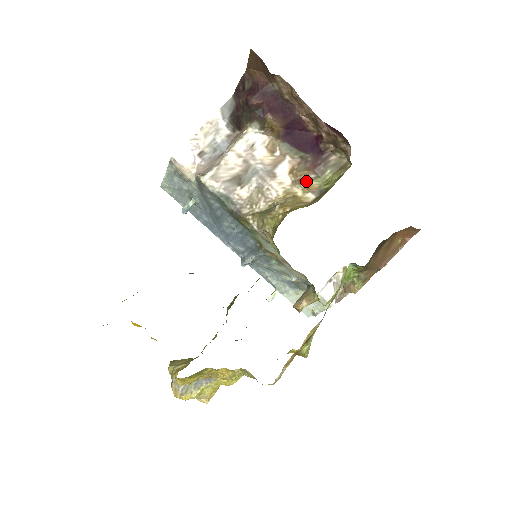
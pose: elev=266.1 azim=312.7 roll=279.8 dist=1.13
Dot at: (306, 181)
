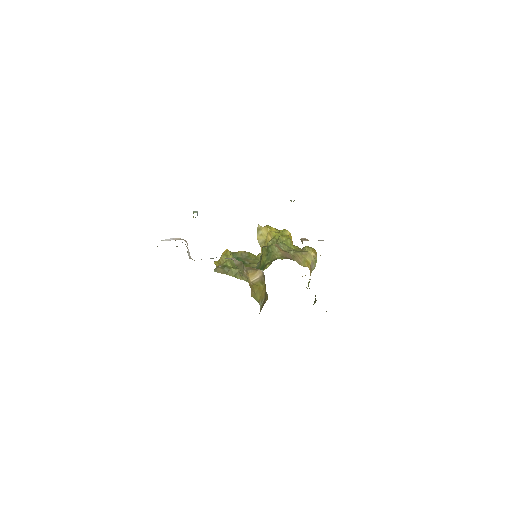
Dot at: occluded
